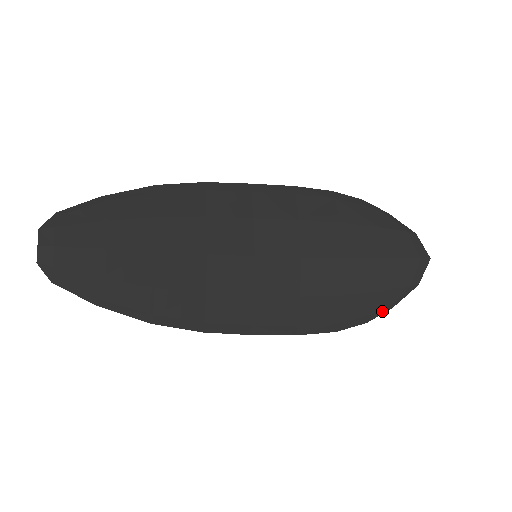
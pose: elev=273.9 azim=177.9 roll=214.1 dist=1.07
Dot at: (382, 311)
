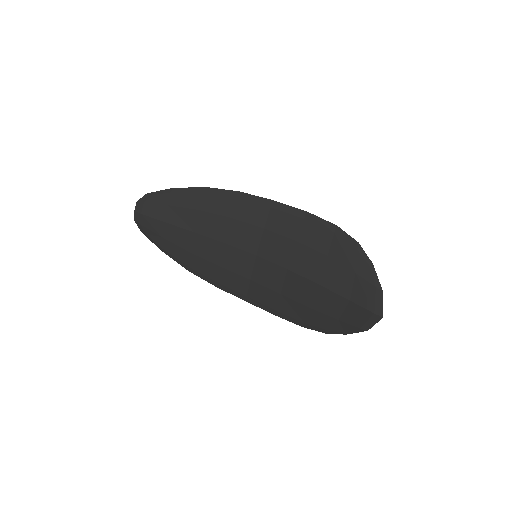
Dot at: (337, 332)
